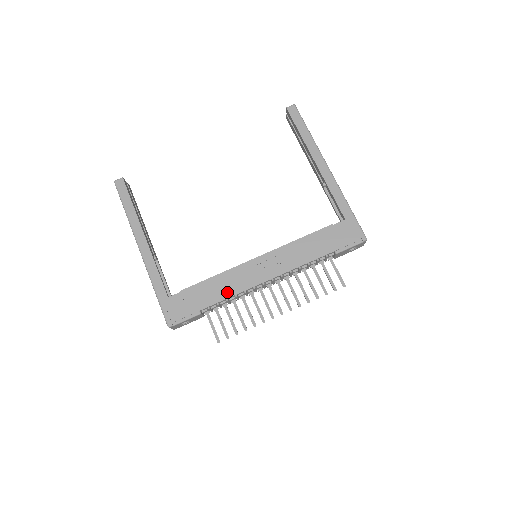
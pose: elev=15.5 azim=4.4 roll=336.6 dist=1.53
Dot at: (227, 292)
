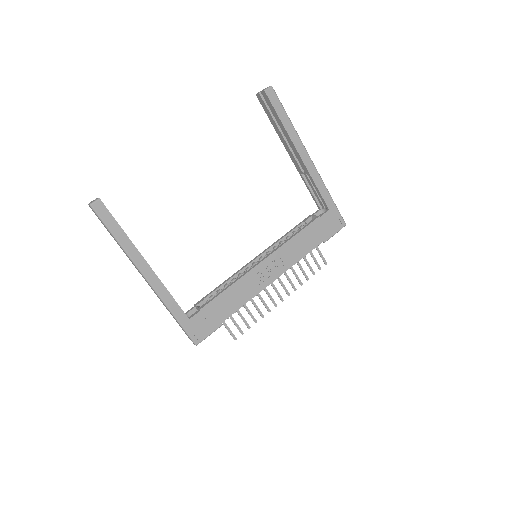
Dot at: (242, 300)
